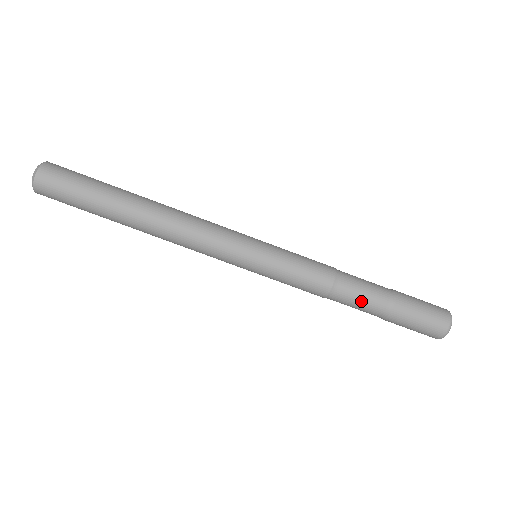
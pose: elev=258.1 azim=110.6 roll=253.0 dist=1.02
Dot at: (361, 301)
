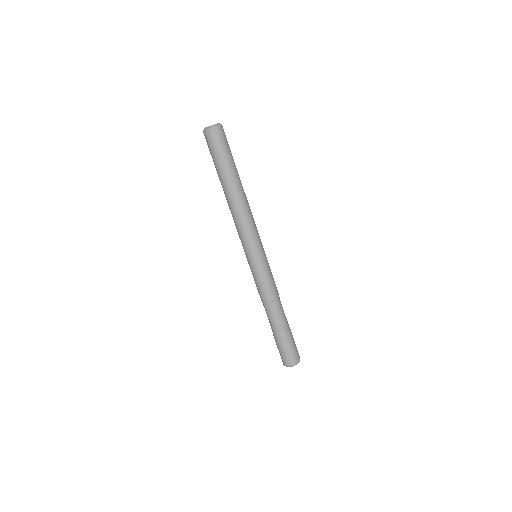
Dot at: (268, 318)
